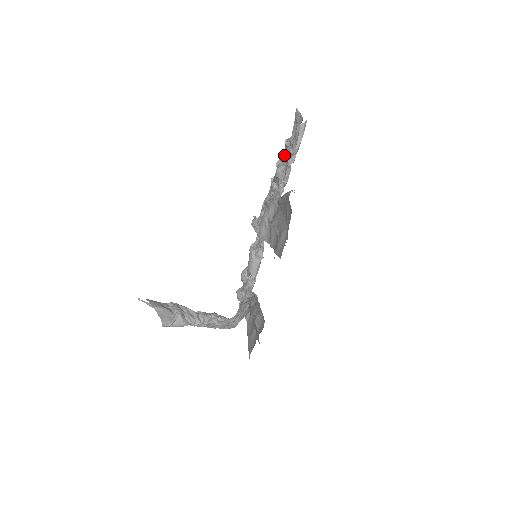
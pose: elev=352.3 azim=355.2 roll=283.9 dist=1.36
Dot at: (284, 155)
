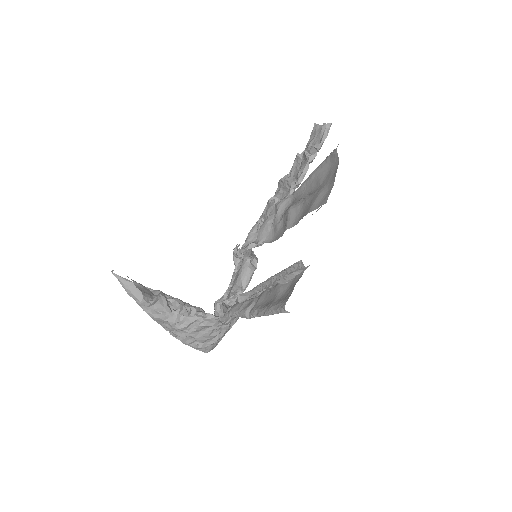
Dot at: (289, 174)
